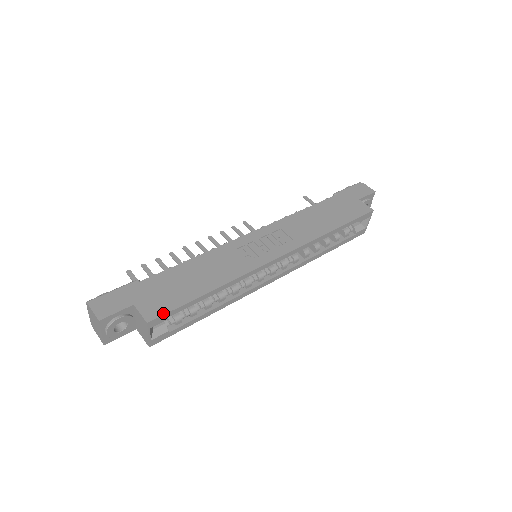
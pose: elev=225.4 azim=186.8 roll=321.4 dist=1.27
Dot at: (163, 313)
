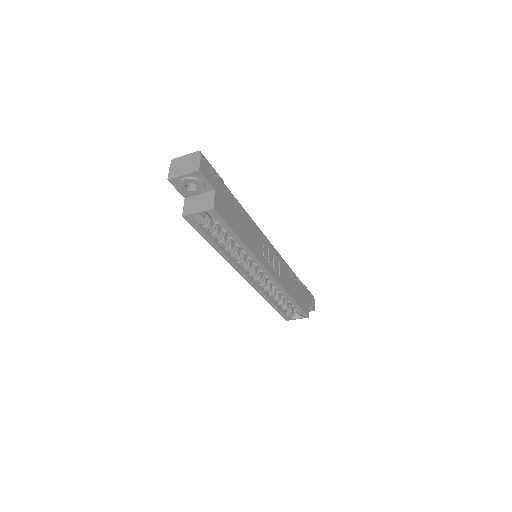
Dot at: (221, 216)
